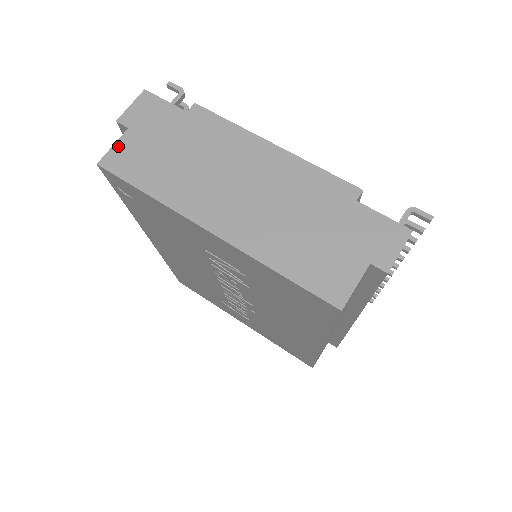
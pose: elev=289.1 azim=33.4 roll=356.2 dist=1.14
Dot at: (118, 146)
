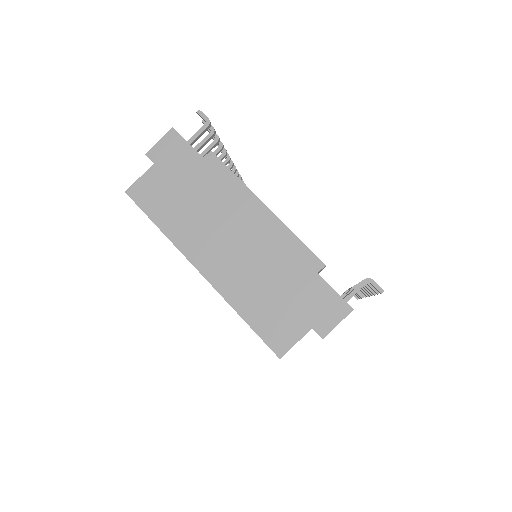
Dot at: (143, 179)
